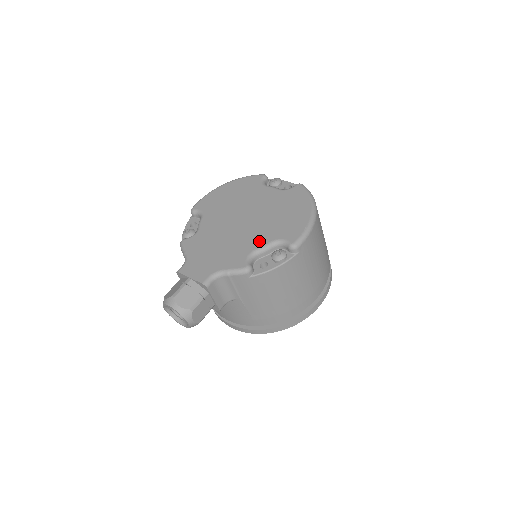
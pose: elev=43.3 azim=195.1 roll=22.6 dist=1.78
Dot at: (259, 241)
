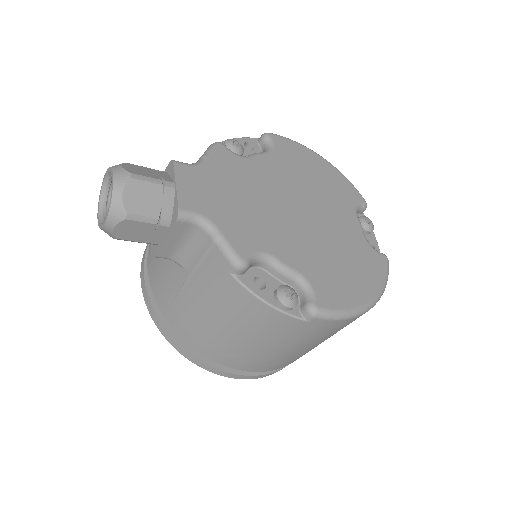
Dot at: (289, 254)
